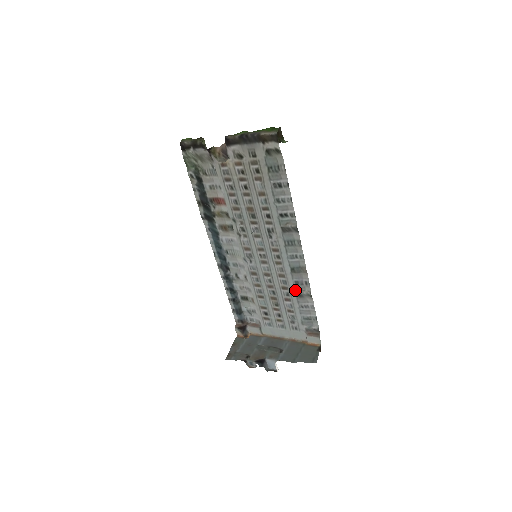
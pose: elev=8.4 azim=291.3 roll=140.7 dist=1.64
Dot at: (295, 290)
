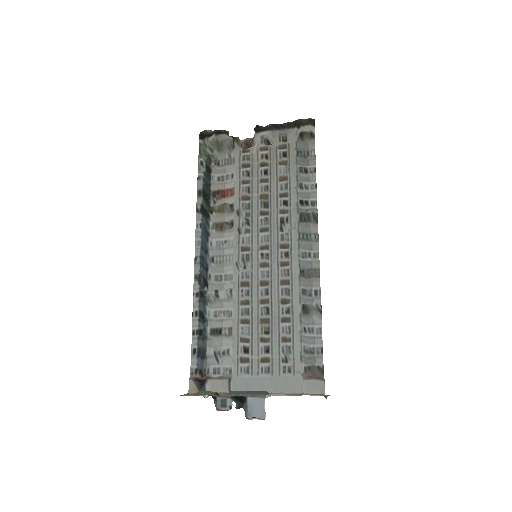
Dot at: (300, 302)
